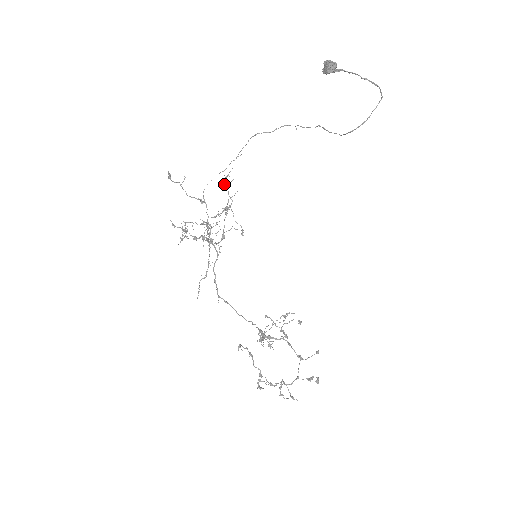
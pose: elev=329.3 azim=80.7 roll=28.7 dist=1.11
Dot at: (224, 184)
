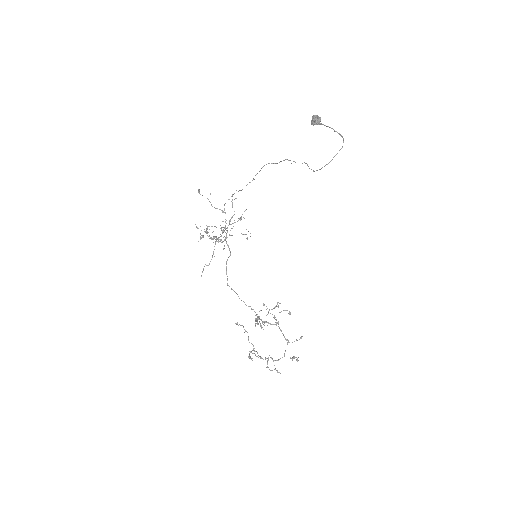
Dot at: occluded
